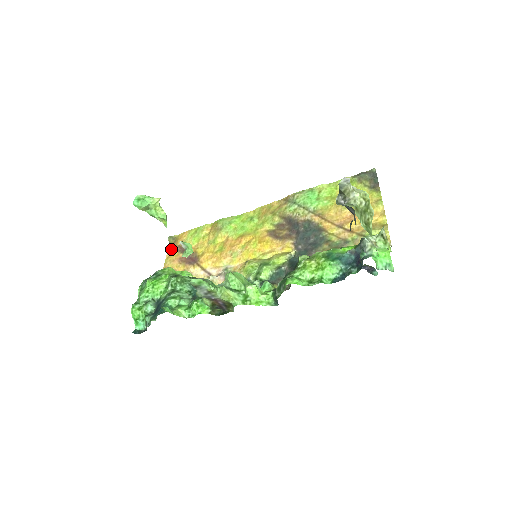
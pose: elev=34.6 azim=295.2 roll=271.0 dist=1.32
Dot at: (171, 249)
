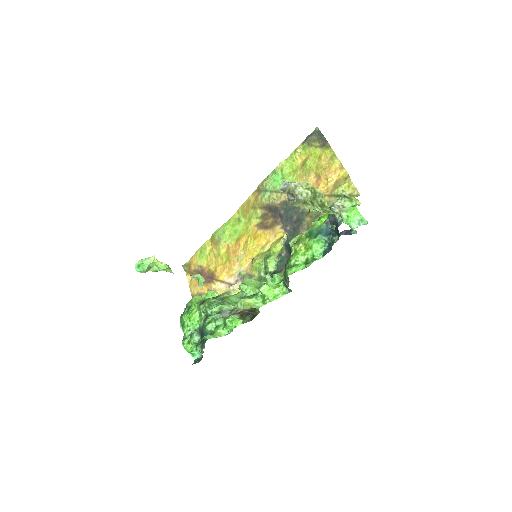
Dot at: (189, 276)
